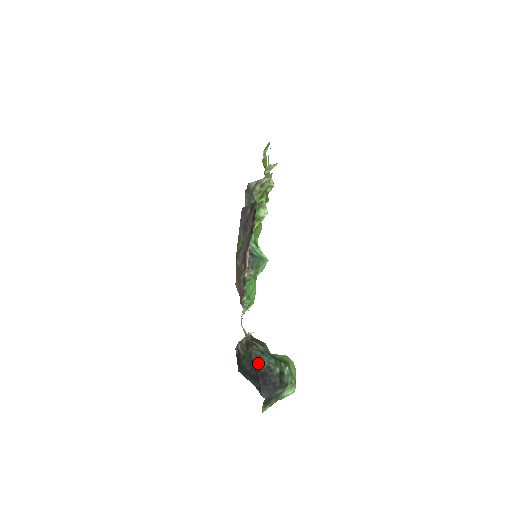
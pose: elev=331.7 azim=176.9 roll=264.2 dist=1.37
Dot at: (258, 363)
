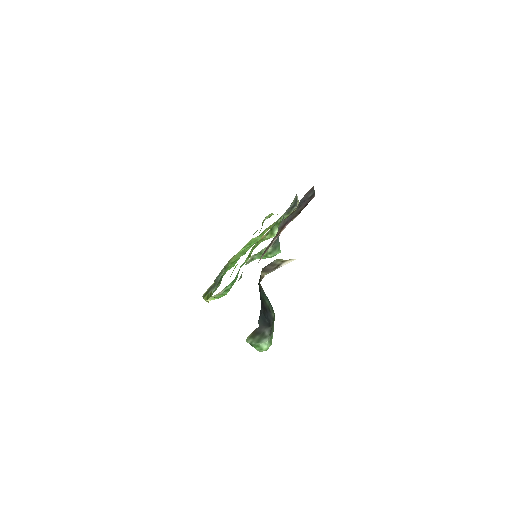
Dot at: (263, 298)
